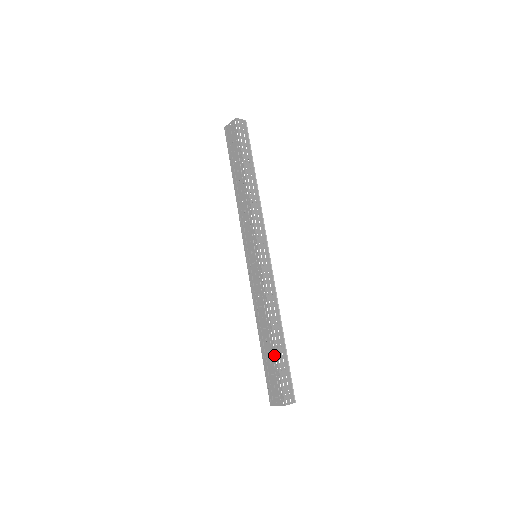
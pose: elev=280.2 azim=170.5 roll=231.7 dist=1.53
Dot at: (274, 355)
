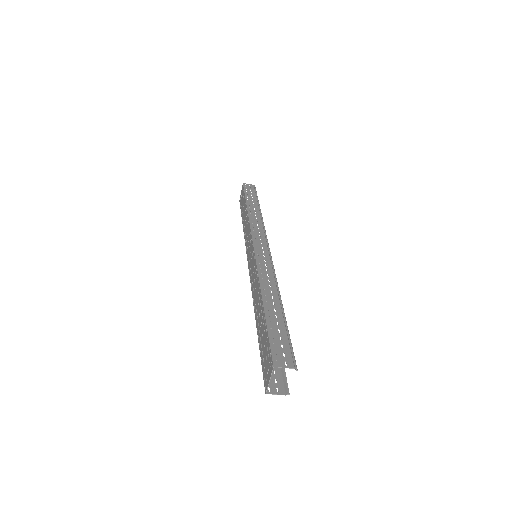
Dot at: (263, 319)
